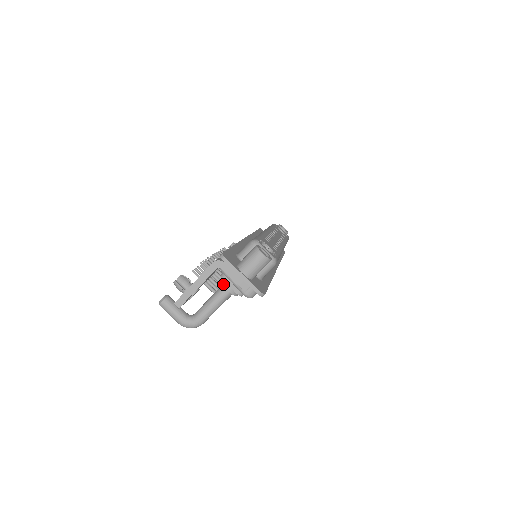
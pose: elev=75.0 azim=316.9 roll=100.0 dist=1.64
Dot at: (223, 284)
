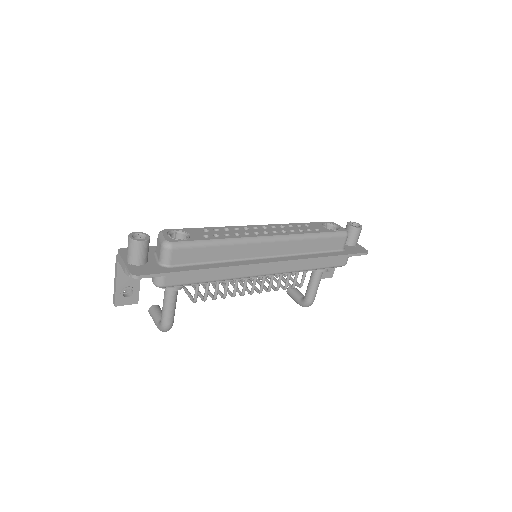
Dot at: occluded
